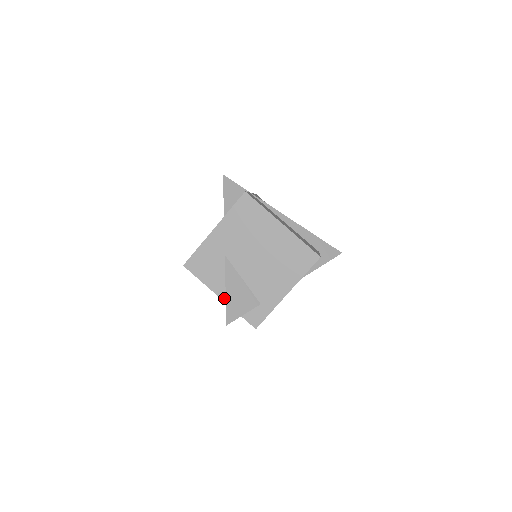
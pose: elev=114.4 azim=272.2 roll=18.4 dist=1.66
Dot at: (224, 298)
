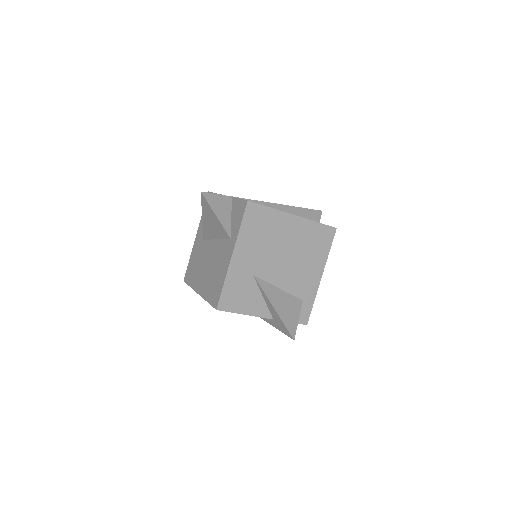
Dot at: (269, 316)
